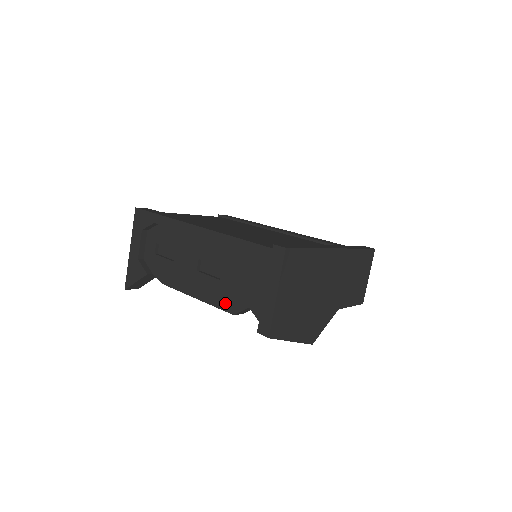
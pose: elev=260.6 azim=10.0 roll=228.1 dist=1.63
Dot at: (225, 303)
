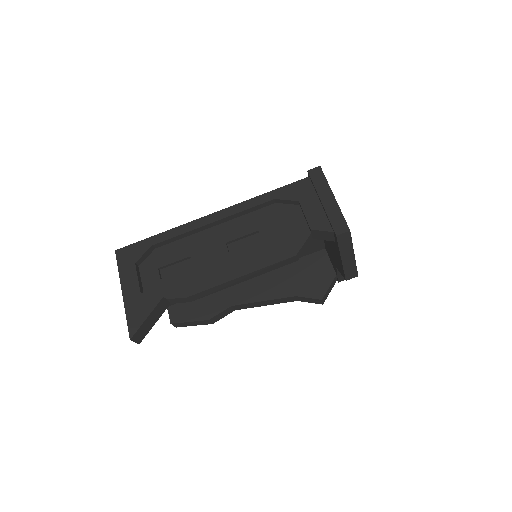
Dot at: (280, 253)
